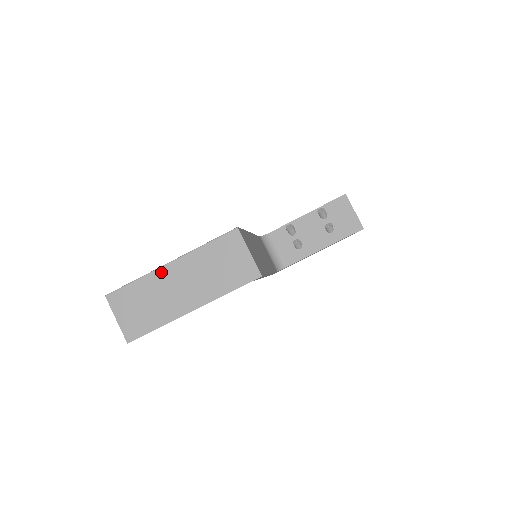
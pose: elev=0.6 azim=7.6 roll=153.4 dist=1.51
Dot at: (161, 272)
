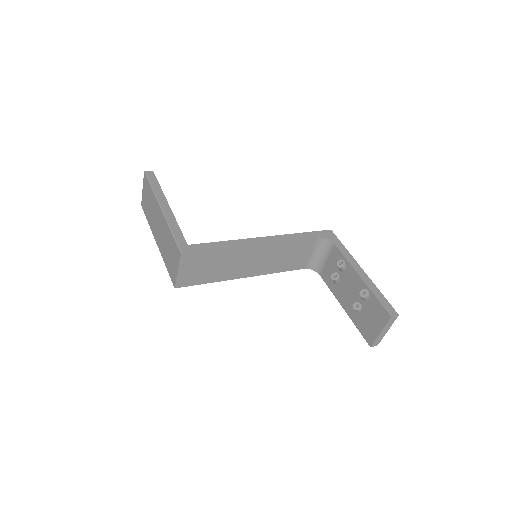
Dot at: (157, 205)
